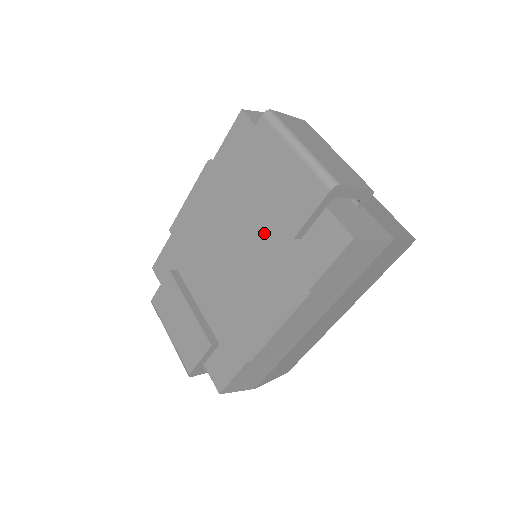
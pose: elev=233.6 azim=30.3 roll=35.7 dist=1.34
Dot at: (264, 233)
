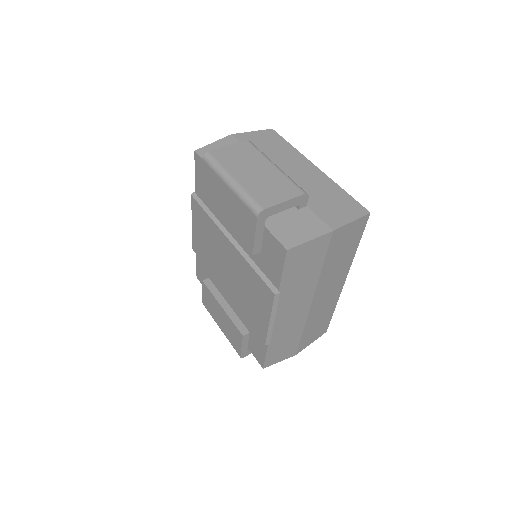
Dot at: (240, 249)
